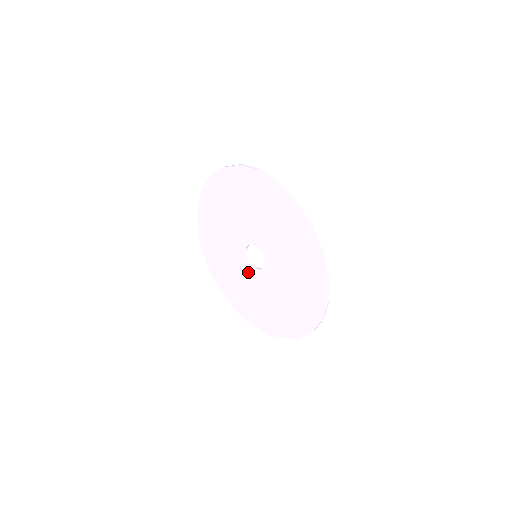
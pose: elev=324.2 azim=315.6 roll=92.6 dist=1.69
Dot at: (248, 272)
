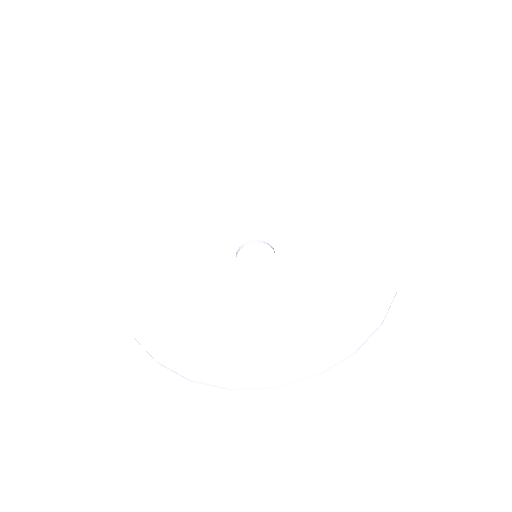
Dot at: (236, 283)
